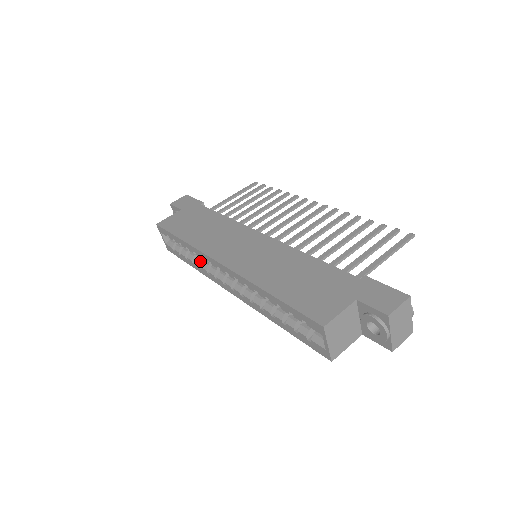
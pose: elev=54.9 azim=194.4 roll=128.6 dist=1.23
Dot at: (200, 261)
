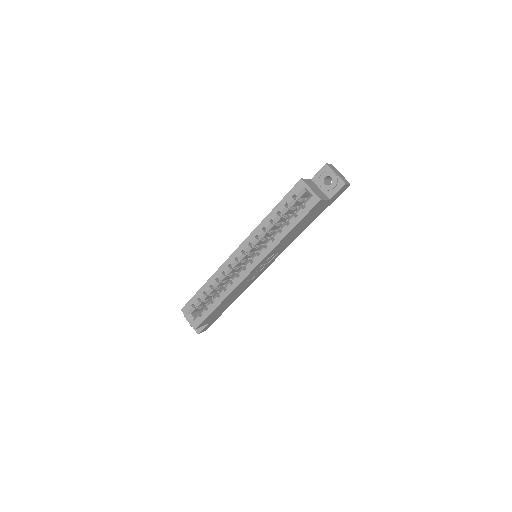
Dot at: (223, 288)
